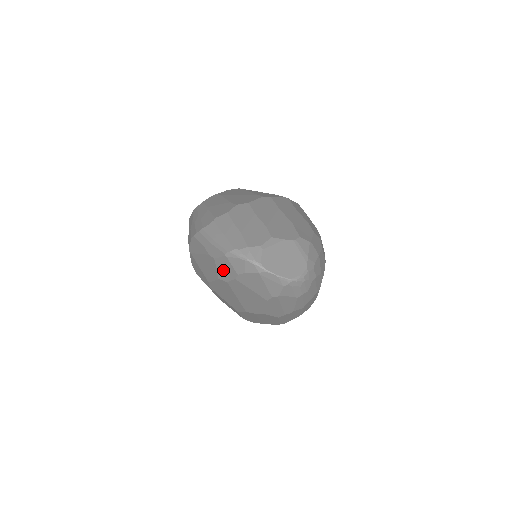
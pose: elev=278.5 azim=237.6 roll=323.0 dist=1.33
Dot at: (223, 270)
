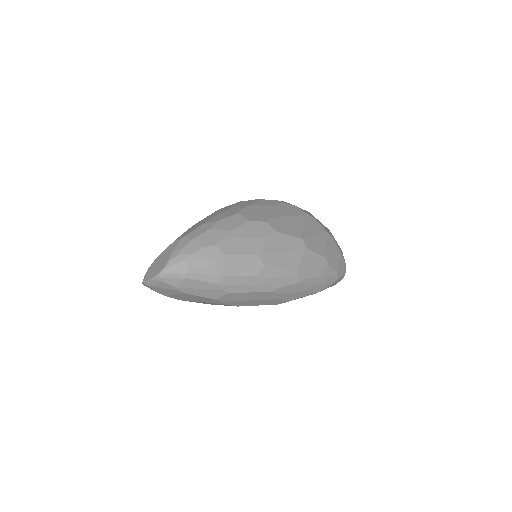
Dot at: occluded
